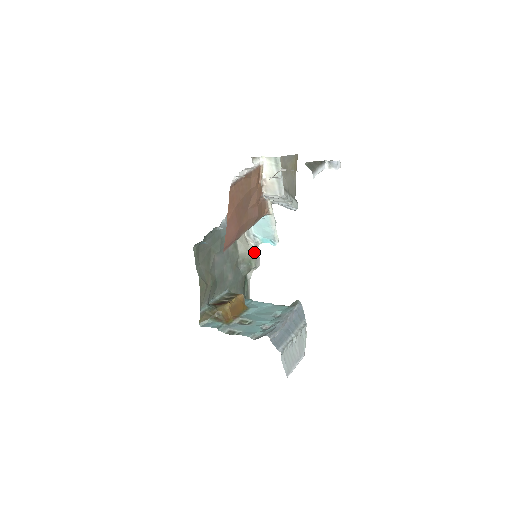
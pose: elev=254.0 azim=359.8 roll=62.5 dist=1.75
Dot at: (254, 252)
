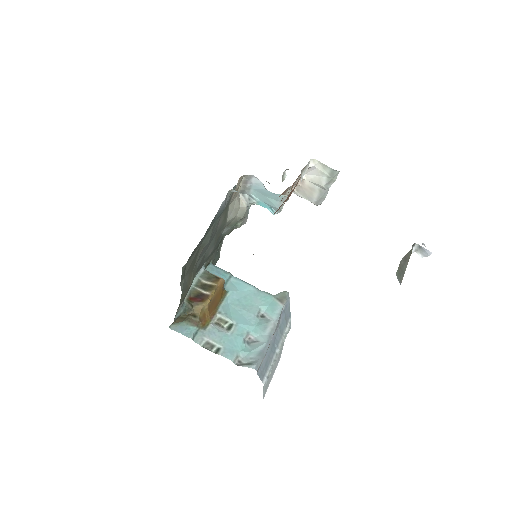
Dot at: (244, 214)
